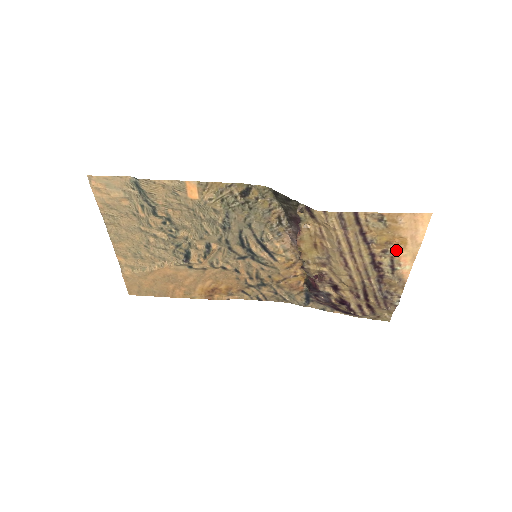
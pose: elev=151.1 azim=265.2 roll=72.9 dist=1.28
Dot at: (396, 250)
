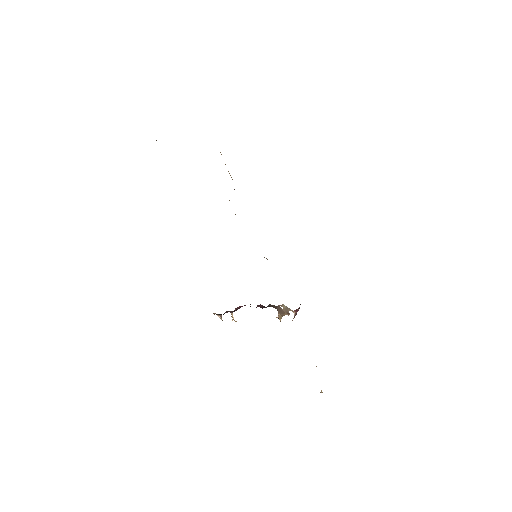
Dot at: occluded
